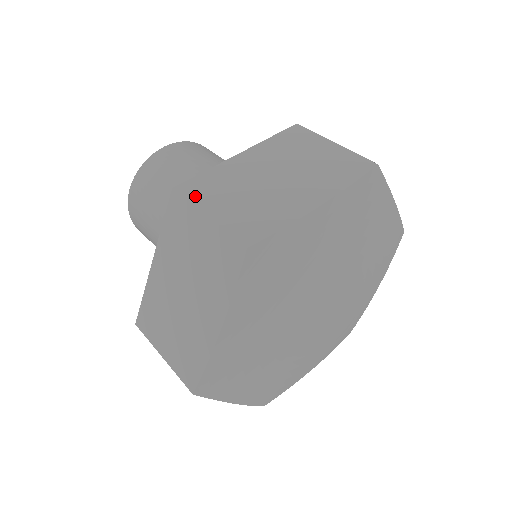
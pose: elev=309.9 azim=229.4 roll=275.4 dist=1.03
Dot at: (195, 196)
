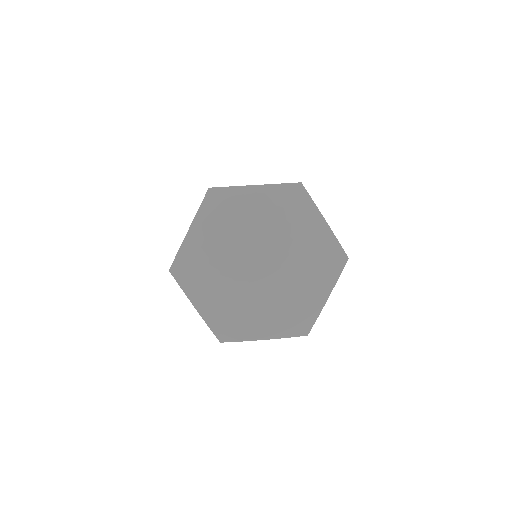
Dot at: occluded
